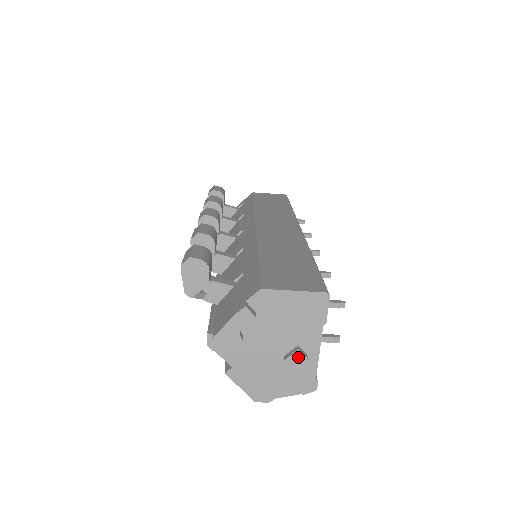
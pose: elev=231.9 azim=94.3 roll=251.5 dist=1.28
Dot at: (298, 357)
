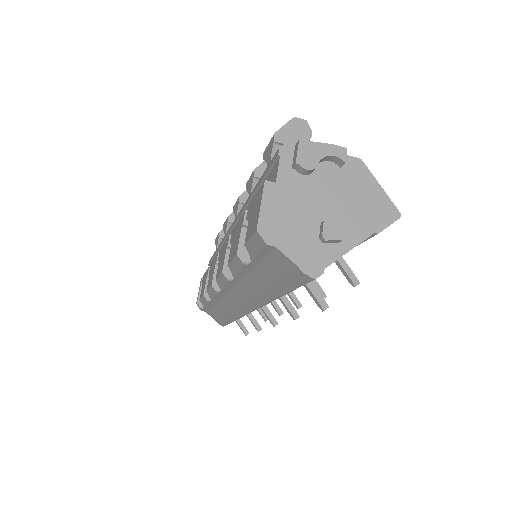
Dot at: (338, 228)
